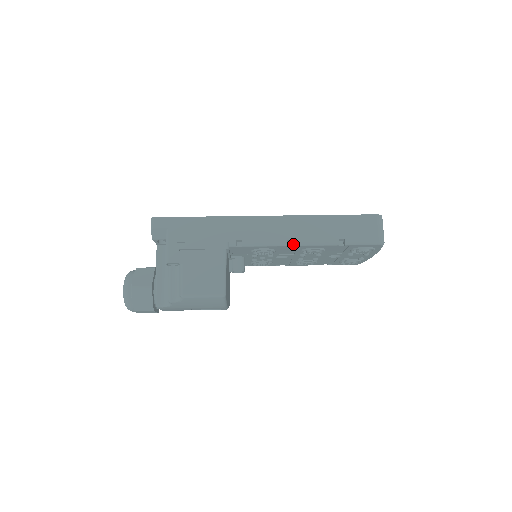
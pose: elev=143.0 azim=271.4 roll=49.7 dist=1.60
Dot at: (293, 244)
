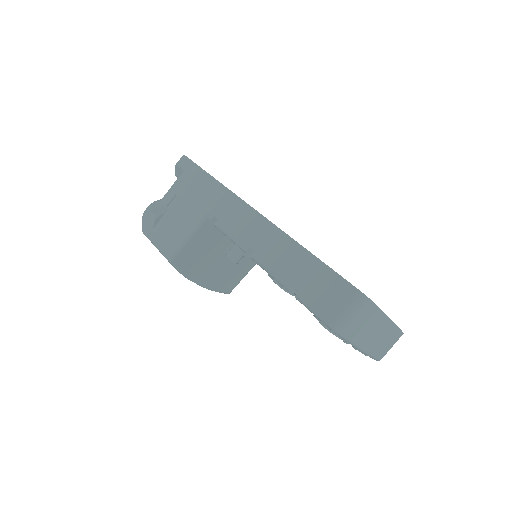
Dot at: (251, 256)
